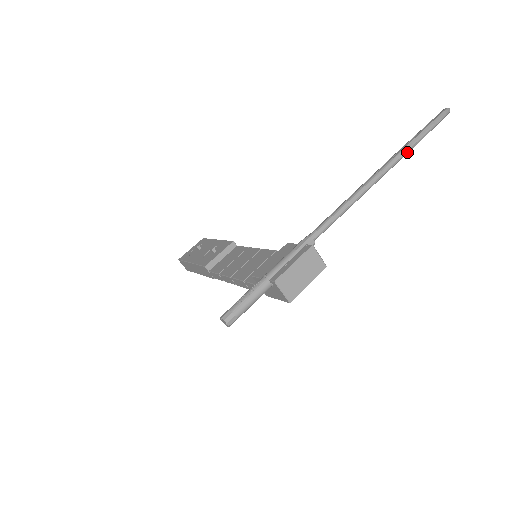
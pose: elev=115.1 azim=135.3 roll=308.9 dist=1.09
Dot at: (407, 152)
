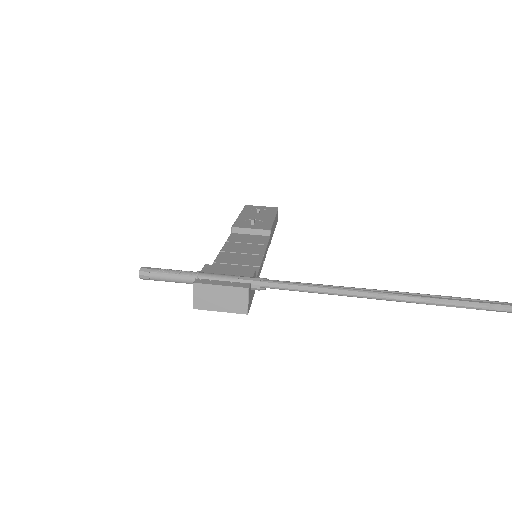
Dot at: (425, 303)
